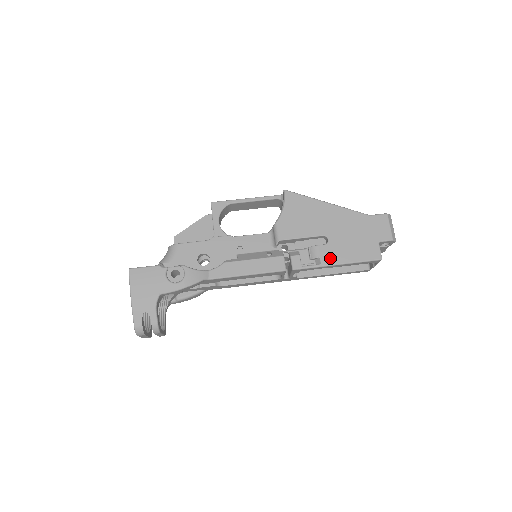
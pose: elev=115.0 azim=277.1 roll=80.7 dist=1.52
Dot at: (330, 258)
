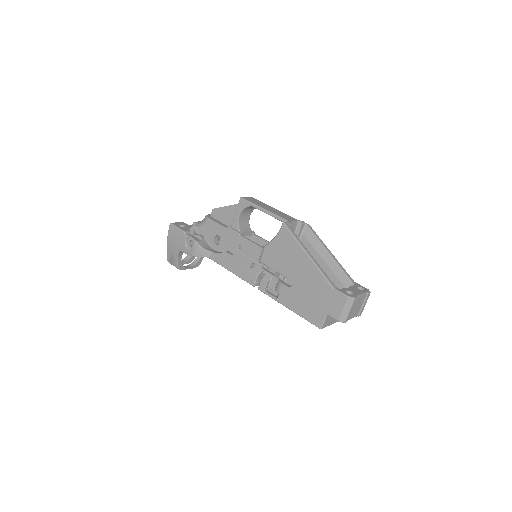
Dot at: (285, 300)
